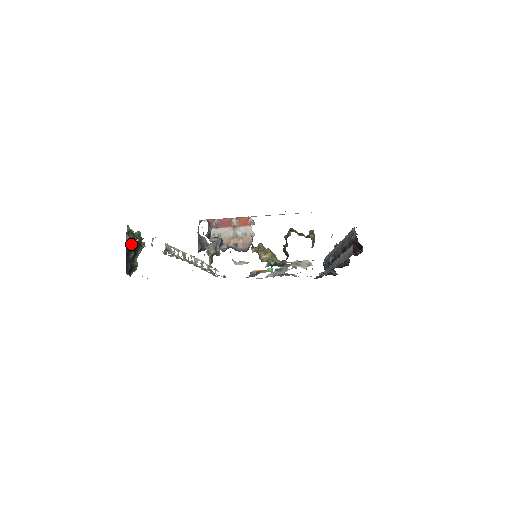
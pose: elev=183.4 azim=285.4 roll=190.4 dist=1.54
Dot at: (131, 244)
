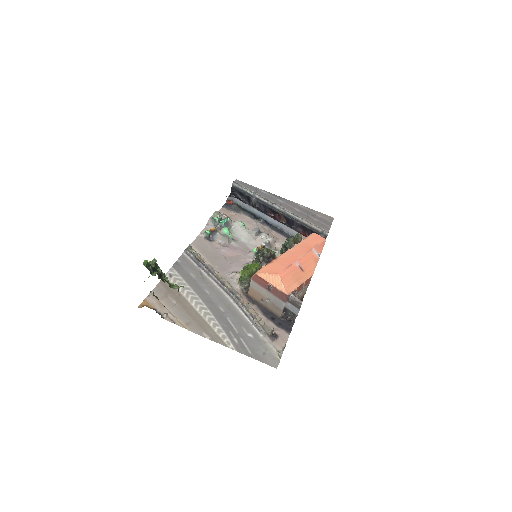
Dot at: occluded
